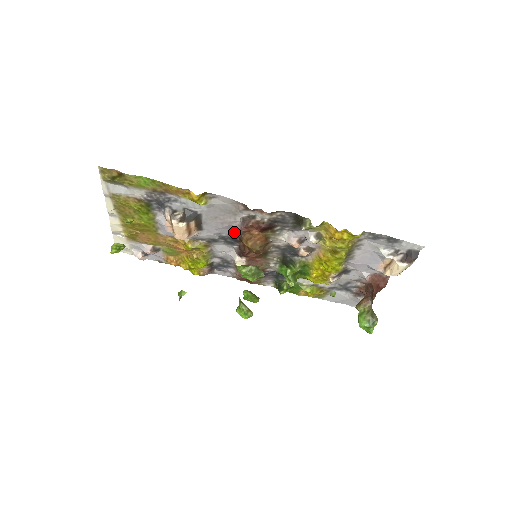
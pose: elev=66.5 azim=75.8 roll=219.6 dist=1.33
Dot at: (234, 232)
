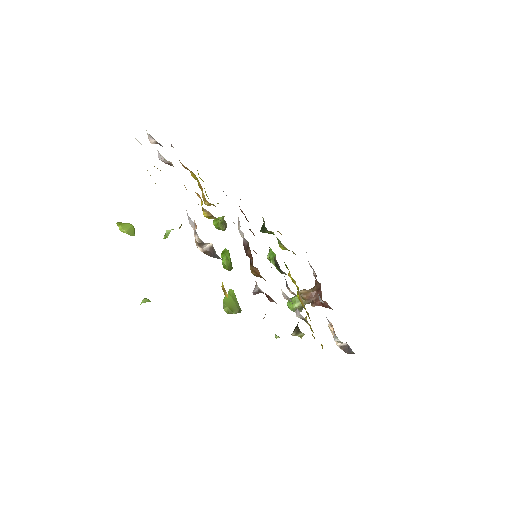
Dot at: occluded
